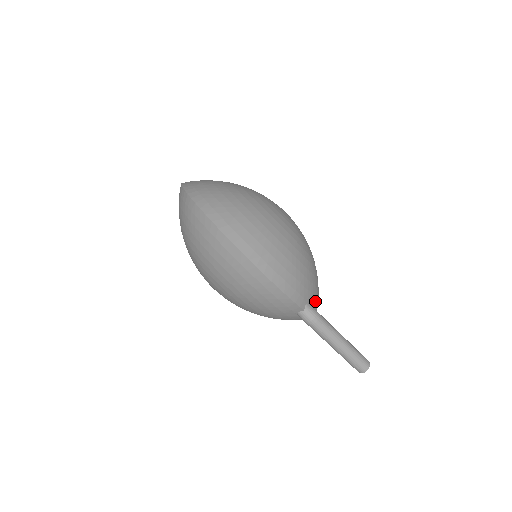
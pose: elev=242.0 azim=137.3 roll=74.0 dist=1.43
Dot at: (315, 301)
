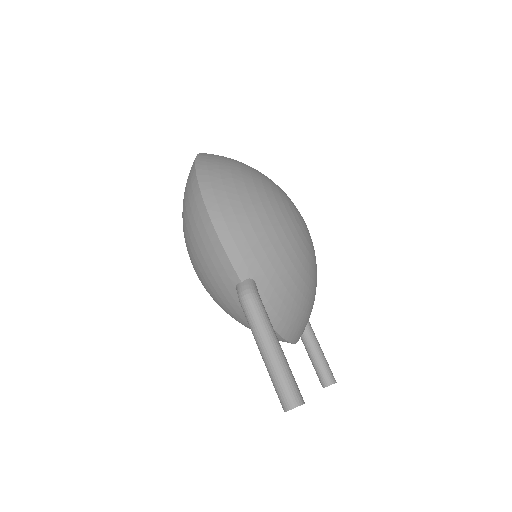
Dot at: (272, 296)
